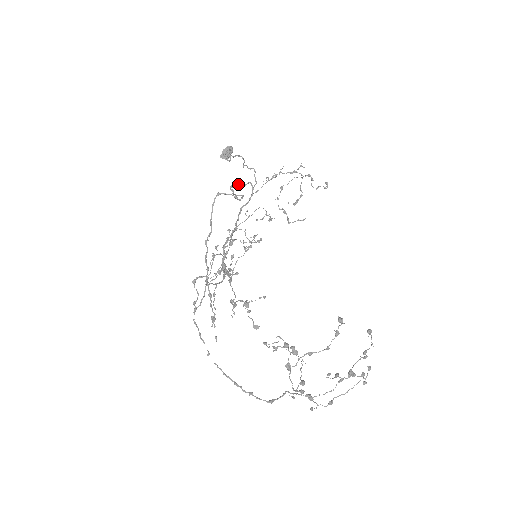
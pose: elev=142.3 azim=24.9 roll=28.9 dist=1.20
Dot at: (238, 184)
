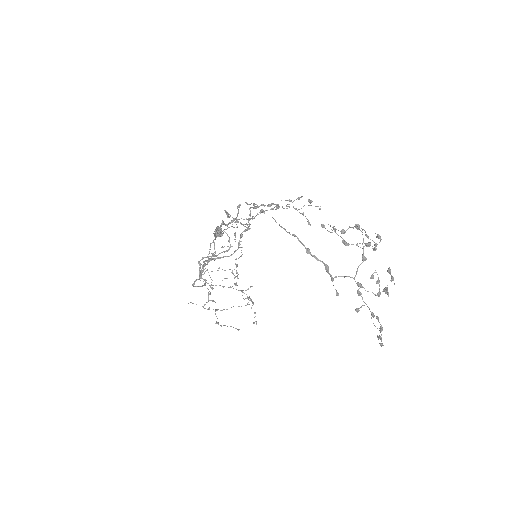
Dot at: (200, 268)
